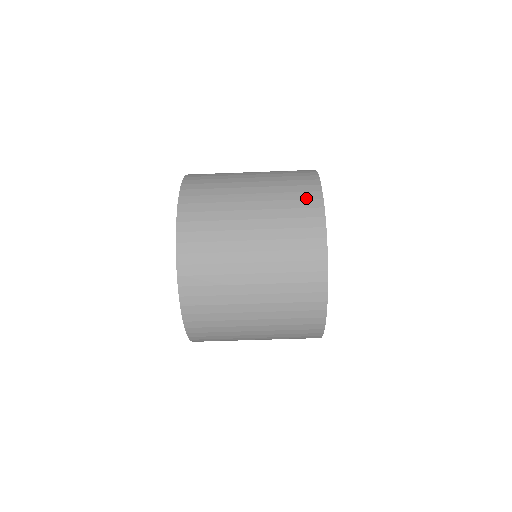
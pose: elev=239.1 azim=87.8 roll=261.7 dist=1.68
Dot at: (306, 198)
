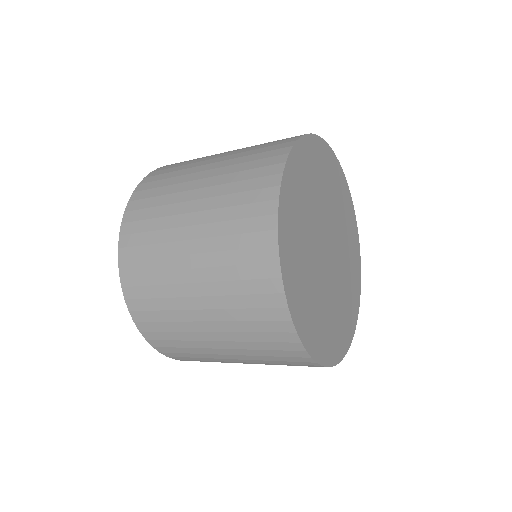
Dot at: (255, 215)
